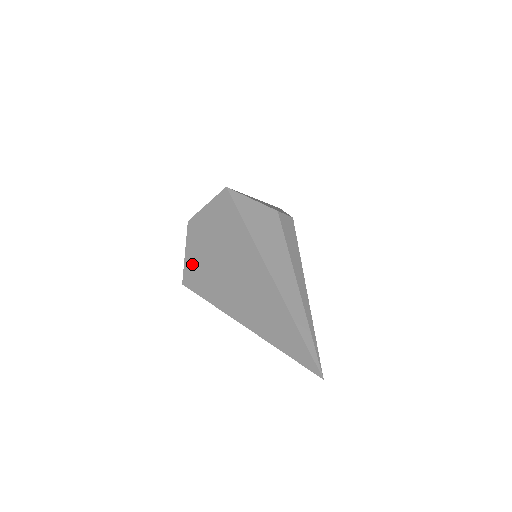
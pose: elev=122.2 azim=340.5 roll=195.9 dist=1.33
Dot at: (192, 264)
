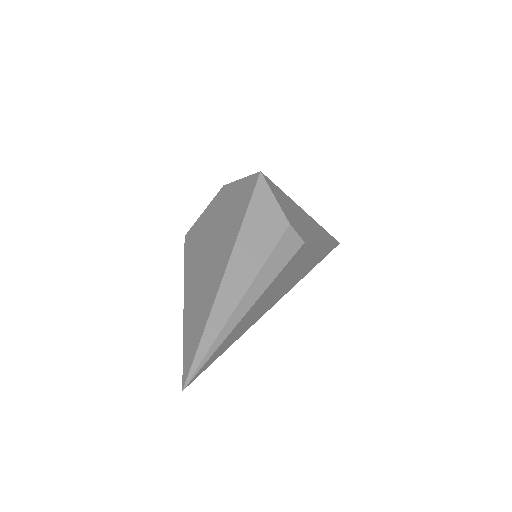
Dot at: (200, 223)
